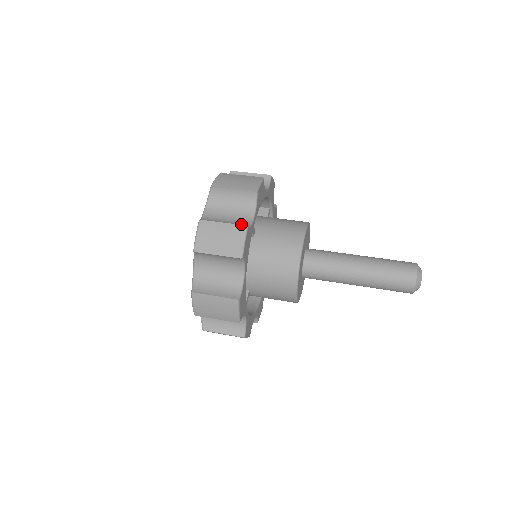
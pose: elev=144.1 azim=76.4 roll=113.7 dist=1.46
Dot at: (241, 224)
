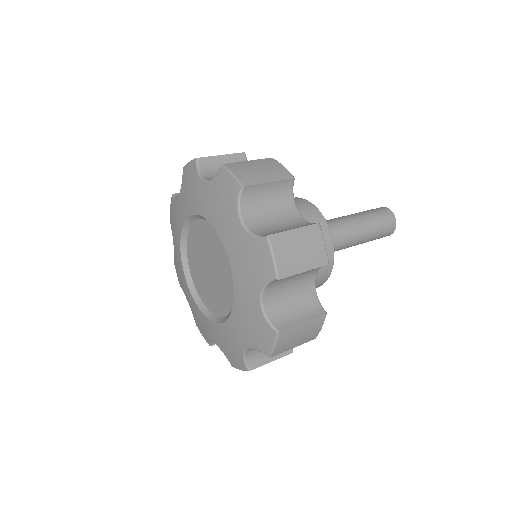
Dot at: occluded
